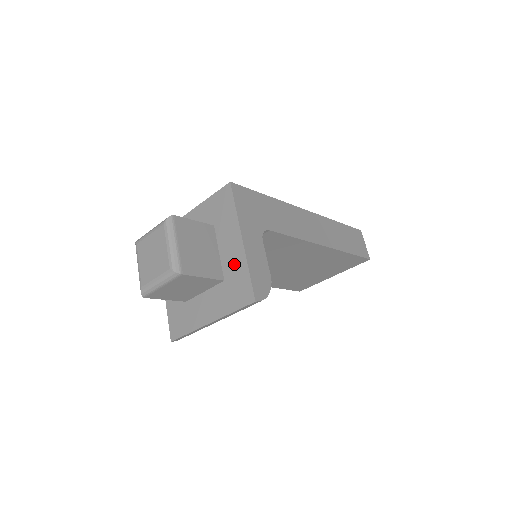
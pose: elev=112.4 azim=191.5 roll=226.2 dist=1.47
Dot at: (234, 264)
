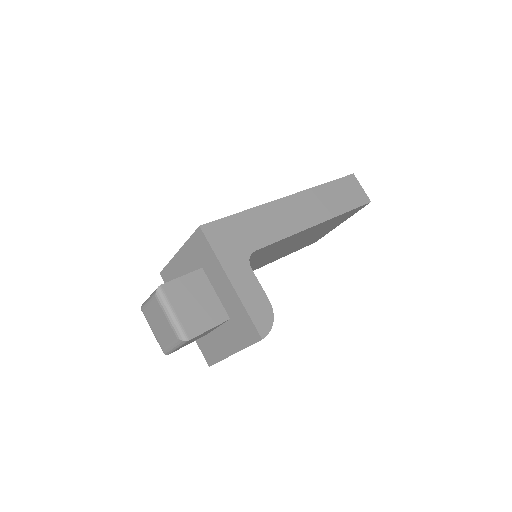
Dot at: (232, 305)
